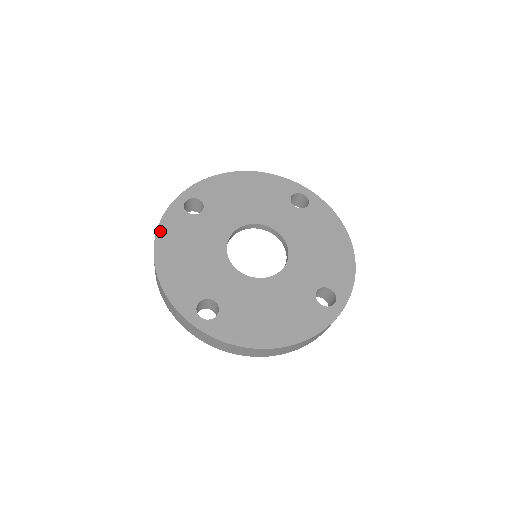
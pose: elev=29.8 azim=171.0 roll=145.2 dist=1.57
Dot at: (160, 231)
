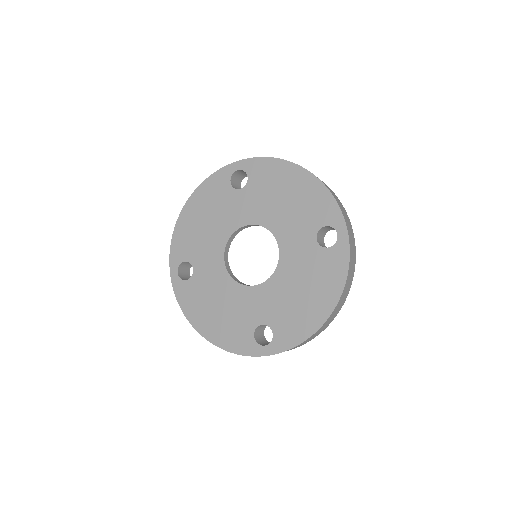
Dot at: (186, 313)
